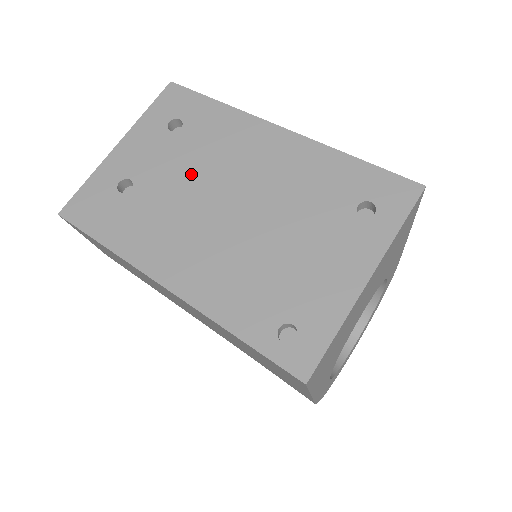
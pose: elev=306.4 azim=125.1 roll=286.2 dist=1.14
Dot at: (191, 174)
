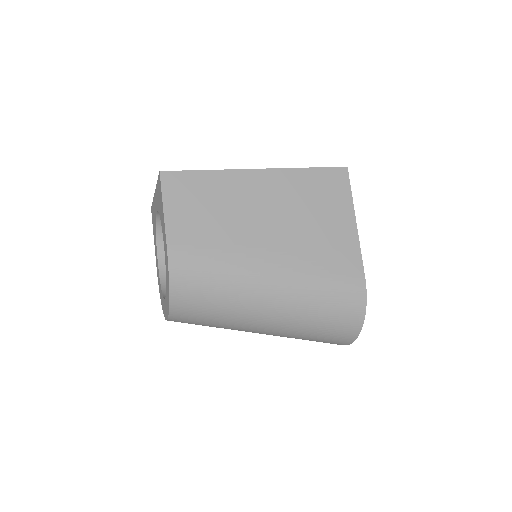
Dot at: occluded
